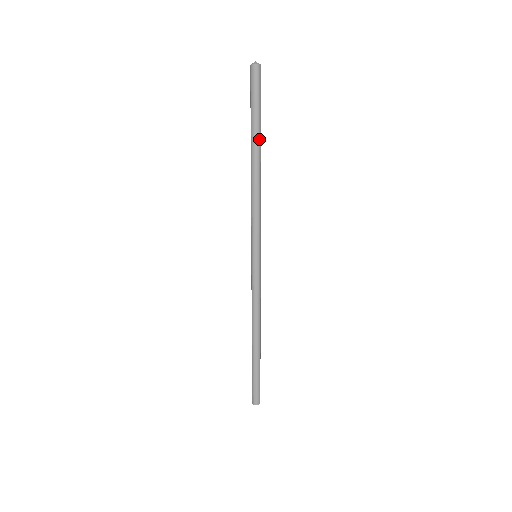
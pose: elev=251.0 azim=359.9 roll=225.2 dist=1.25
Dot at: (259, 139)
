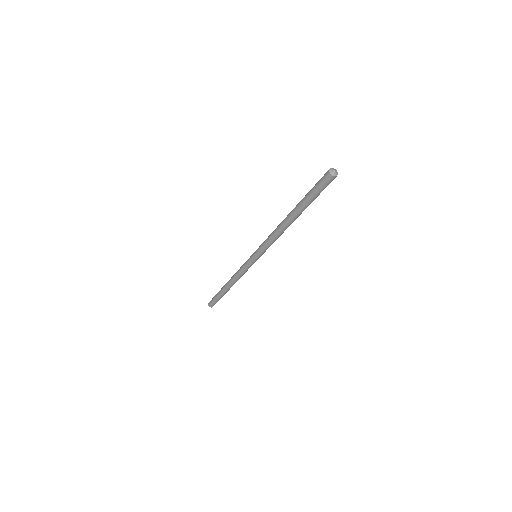
Dot at: occluded
